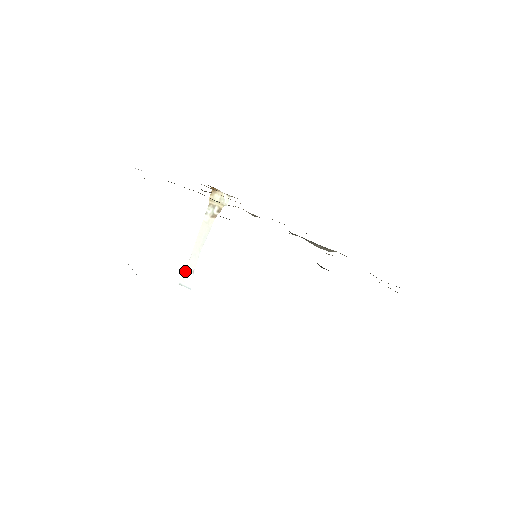
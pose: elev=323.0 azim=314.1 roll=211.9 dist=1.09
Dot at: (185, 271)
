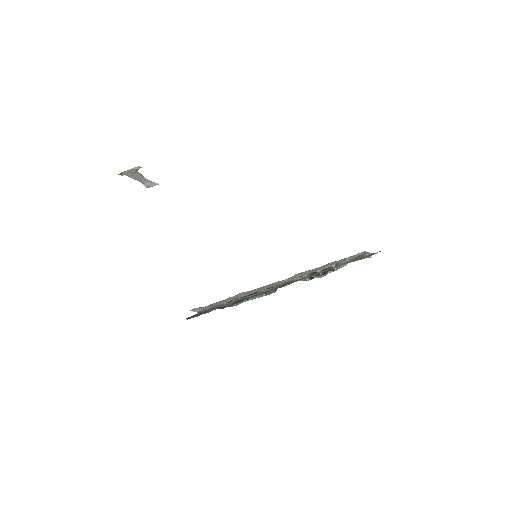
Dot at: (145, 185)
